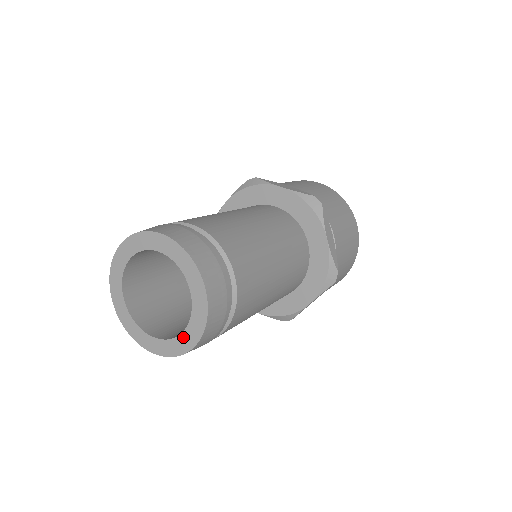
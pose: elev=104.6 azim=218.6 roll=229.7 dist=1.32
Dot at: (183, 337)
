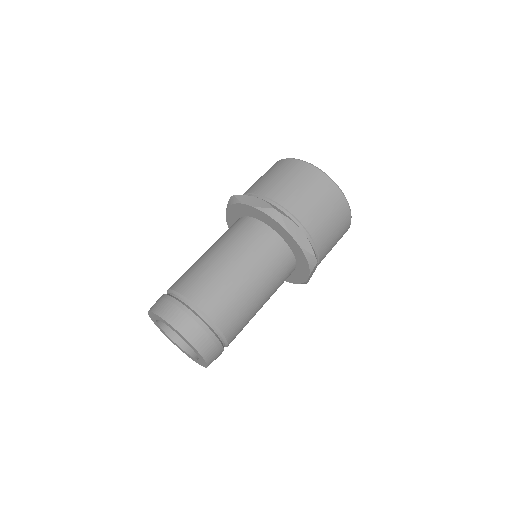
Dot at: (200, 361)
